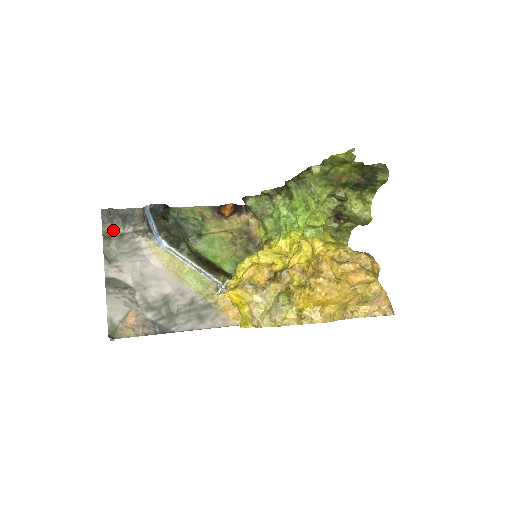
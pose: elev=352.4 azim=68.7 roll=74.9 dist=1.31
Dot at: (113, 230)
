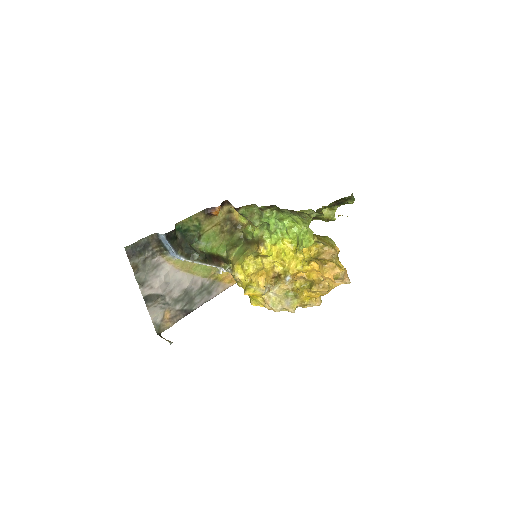
Dot at: (137, 259)
